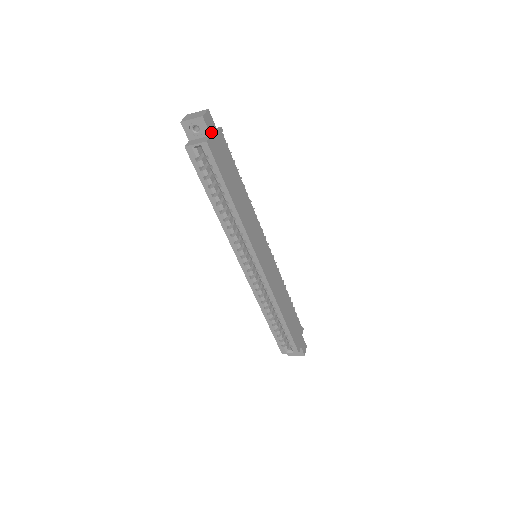
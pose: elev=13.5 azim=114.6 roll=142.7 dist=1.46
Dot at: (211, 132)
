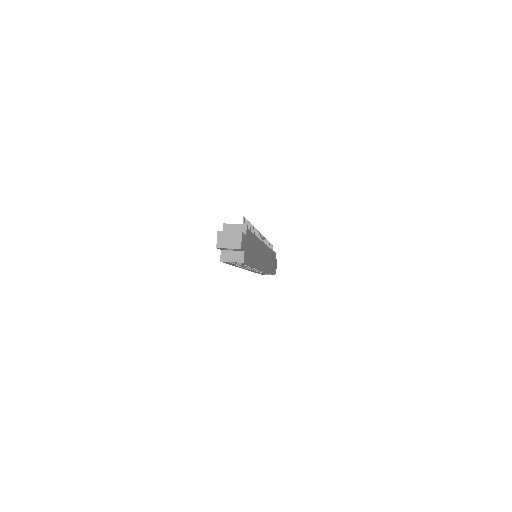
Dot at: (244, 247)
